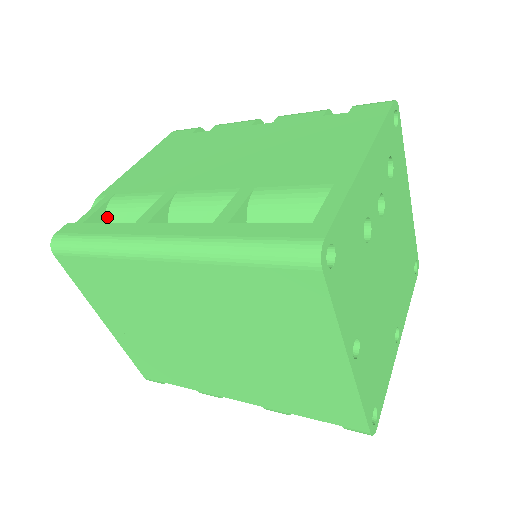
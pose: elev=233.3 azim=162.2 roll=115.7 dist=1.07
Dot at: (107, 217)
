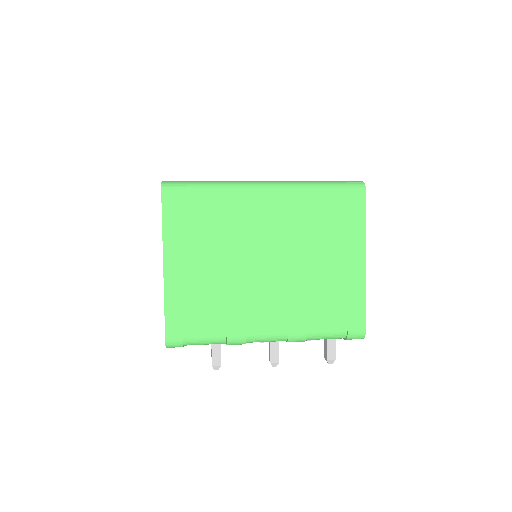
Dot at: occluded
